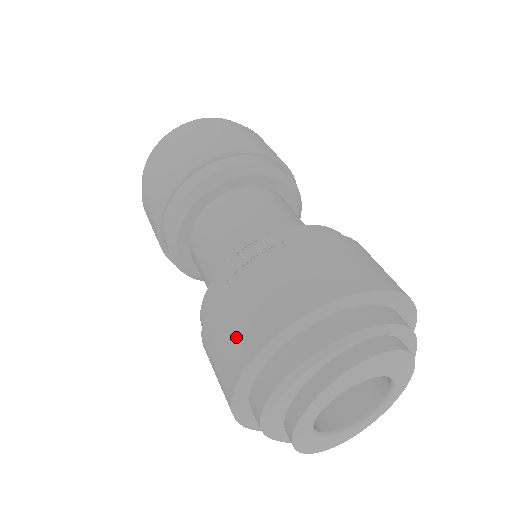
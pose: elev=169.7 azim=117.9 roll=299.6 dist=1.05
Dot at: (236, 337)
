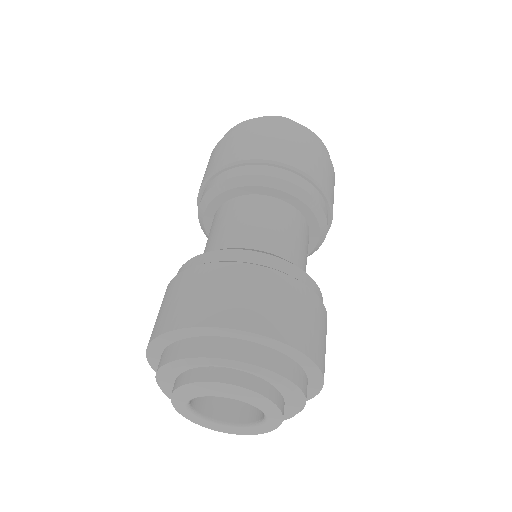
Dot at: occluded
